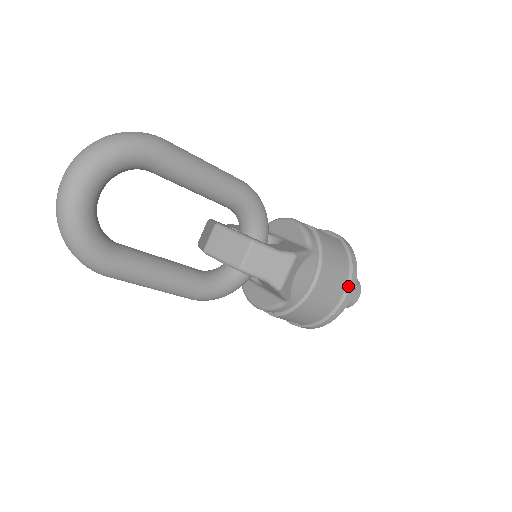
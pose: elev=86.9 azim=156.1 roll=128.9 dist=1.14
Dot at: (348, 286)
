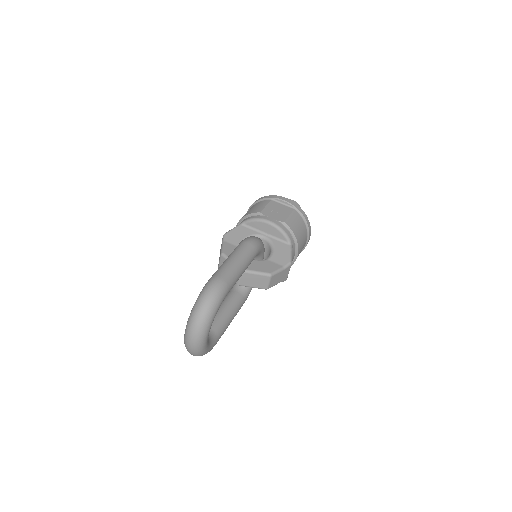
Dot at: (308, 237)
